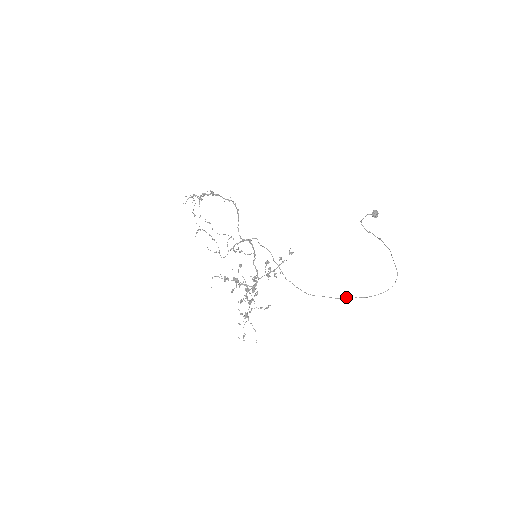
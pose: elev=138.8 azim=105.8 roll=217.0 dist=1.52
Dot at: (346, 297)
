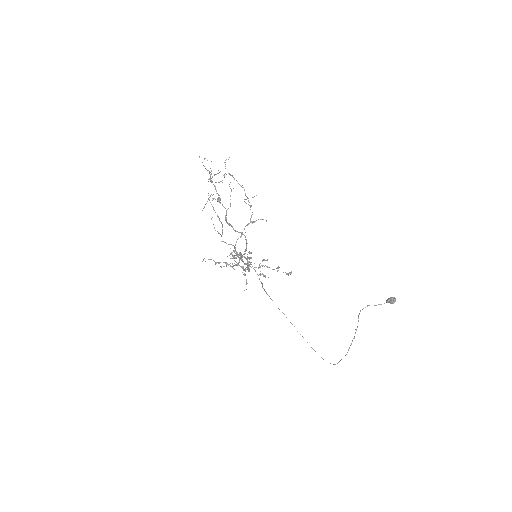
Dot at: occluded
